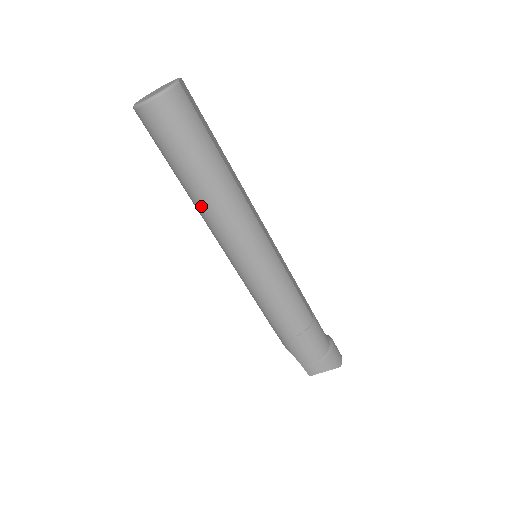
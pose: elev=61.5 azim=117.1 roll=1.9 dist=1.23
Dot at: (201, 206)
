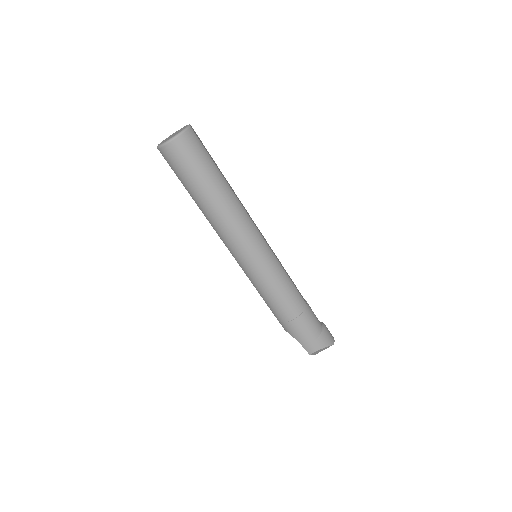
Dot at: (212, 217)
